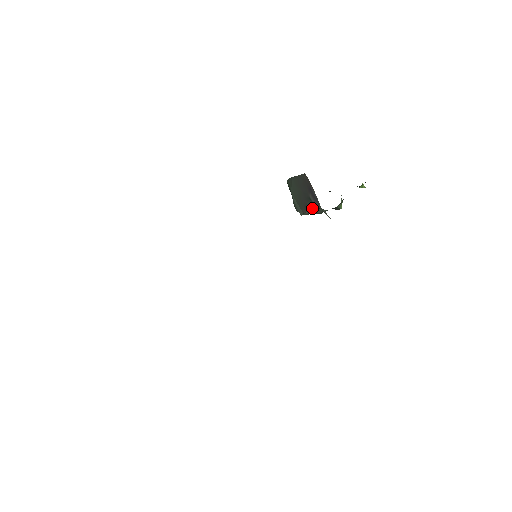
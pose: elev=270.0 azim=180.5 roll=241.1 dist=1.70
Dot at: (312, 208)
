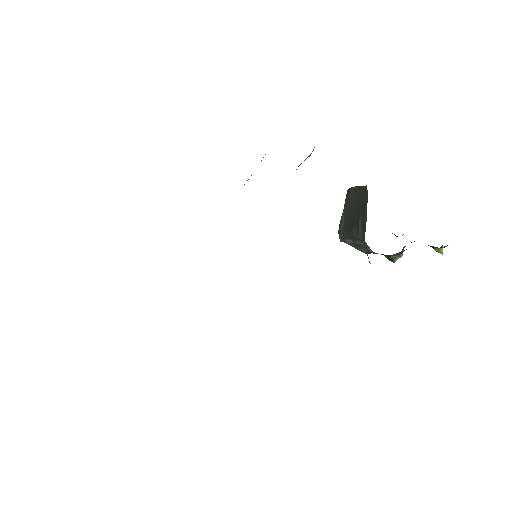
Dot at: (356, 238)
